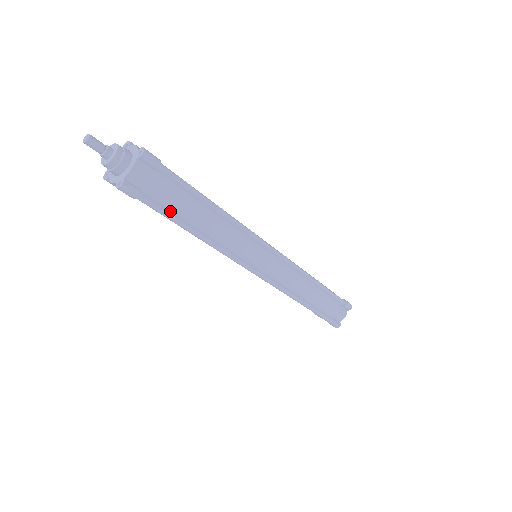
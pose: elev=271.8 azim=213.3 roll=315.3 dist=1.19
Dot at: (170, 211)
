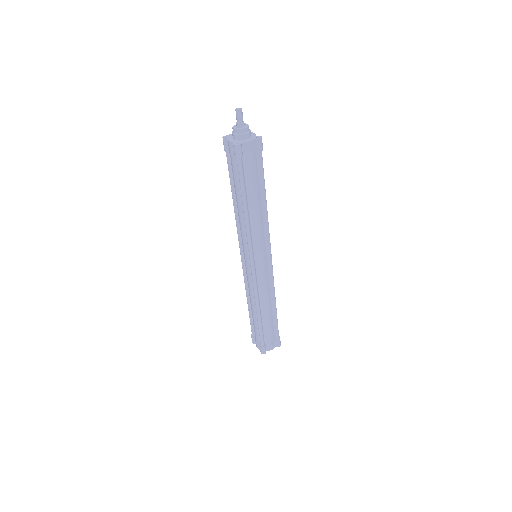
Dot at: (245, 182)
